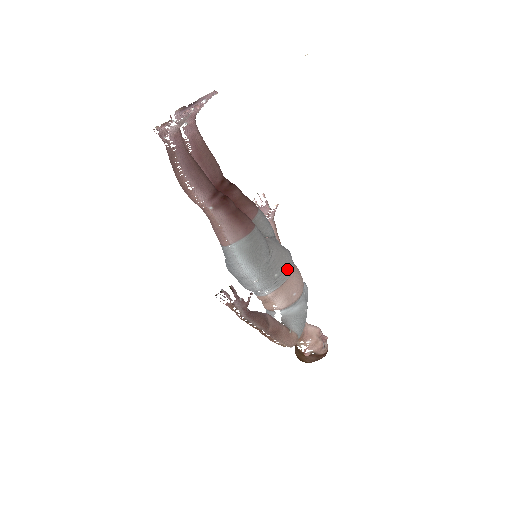
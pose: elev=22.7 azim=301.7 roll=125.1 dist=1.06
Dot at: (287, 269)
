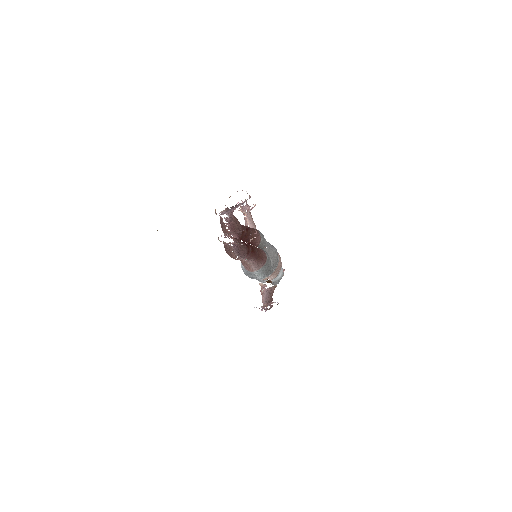
Dot at: (277, 262)
